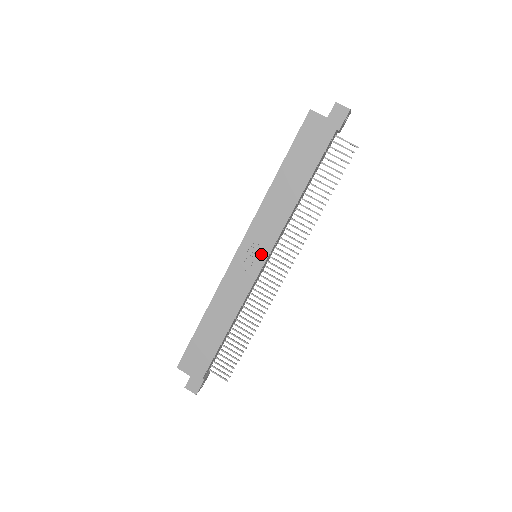
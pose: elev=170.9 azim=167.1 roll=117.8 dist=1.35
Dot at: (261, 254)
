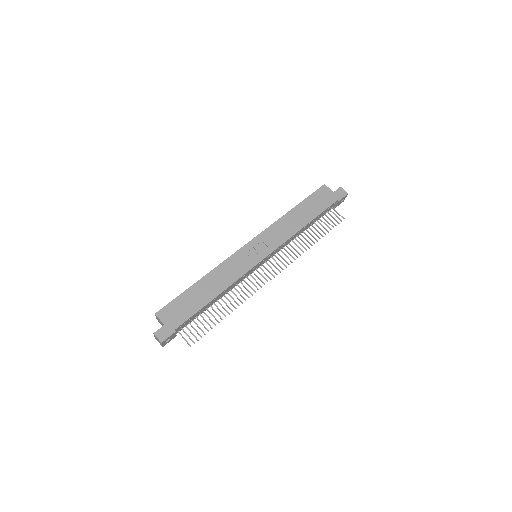
Dot at: (264, 252)
